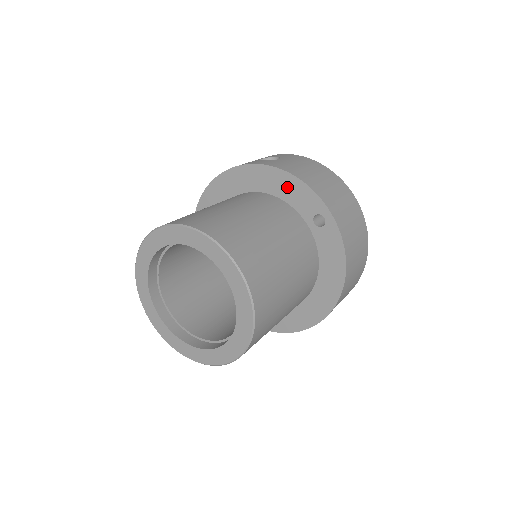
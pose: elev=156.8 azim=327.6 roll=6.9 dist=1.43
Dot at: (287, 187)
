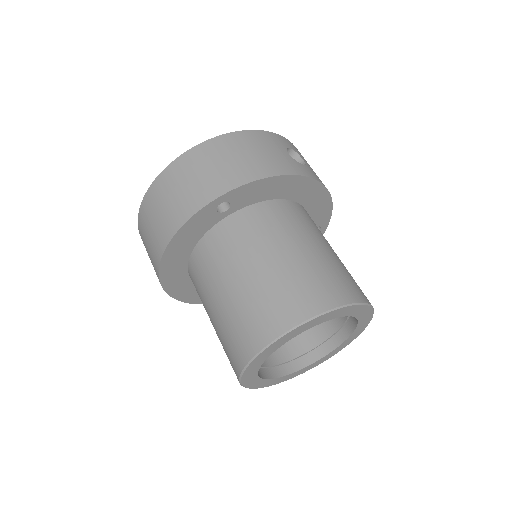
Dot at: (319, 204)
